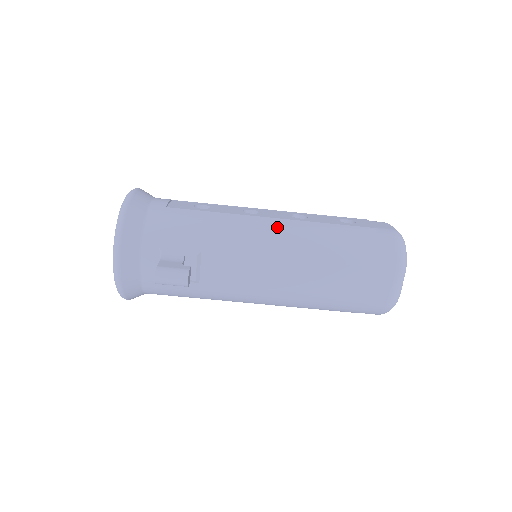
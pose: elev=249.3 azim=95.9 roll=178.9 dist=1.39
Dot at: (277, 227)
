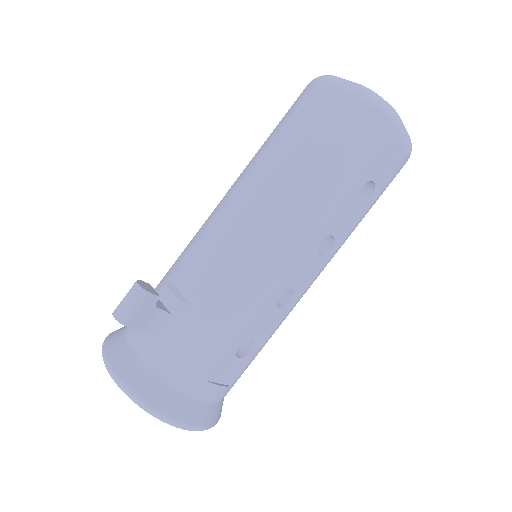
Dot at: occluded
